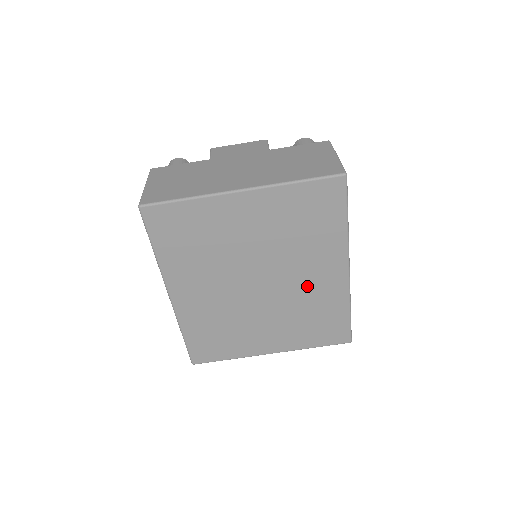
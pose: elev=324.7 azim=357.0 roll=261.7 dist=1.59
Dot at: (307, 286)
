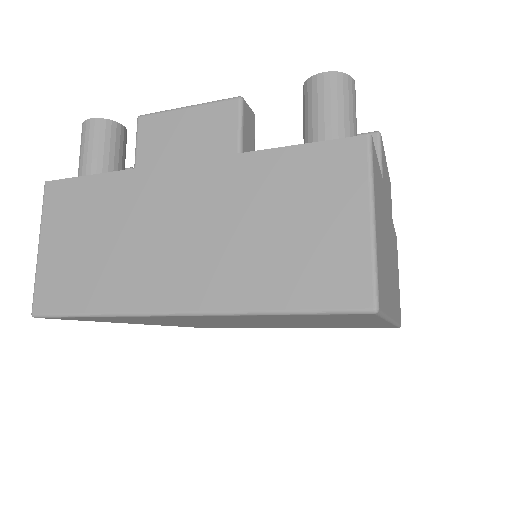
Dot at: (328, 324)
